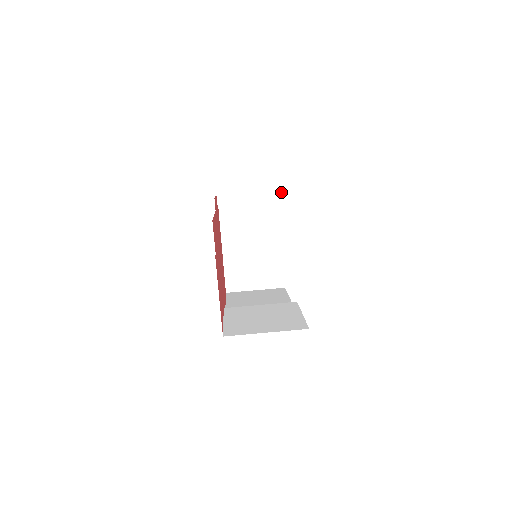
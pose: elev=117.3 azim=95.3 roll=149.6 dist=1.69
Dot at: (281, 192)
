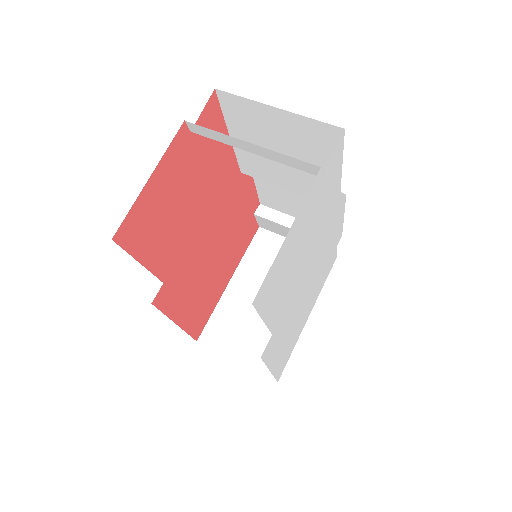
Dot at: (340, 237)
